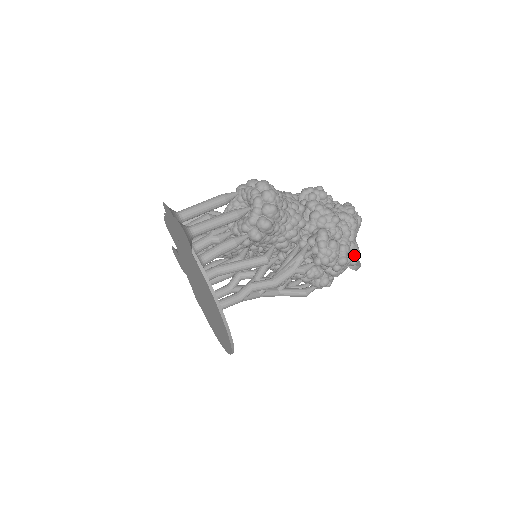
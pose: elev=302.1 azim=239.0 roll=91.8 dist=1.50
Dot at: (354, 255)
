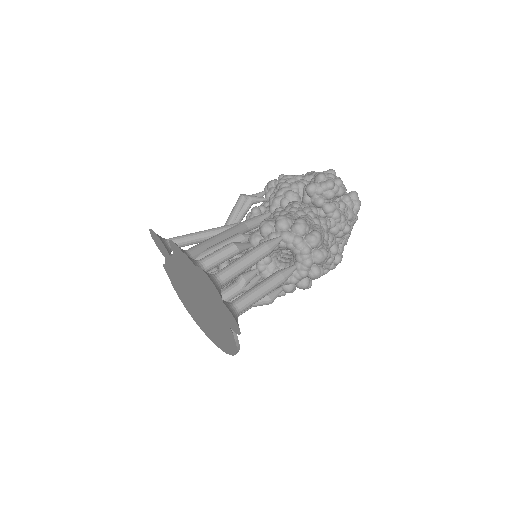
Dot at: occluded
